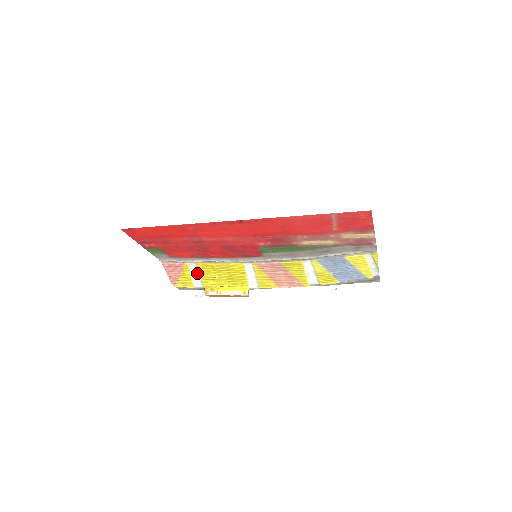
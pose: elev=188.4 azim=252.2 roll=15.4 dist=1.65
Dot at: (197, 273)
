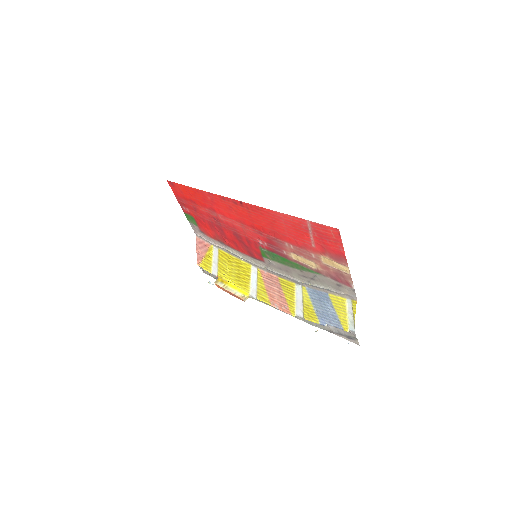
Dot at: (217, 259)
